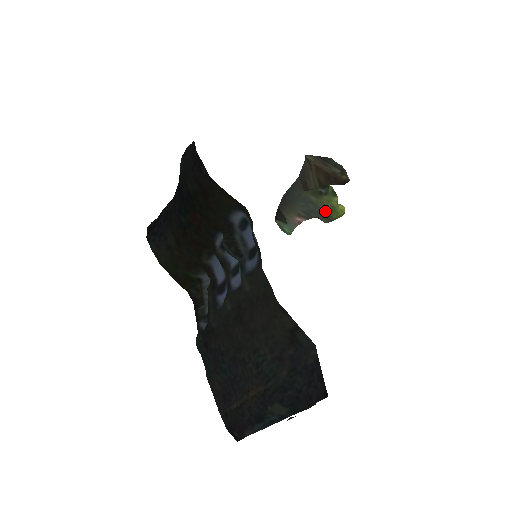
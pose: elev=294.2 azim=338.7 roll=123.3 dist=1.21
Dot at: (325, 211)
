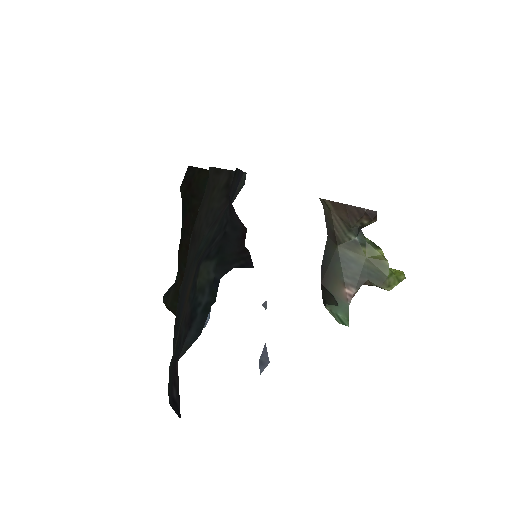
Dot at: (373, 269)
